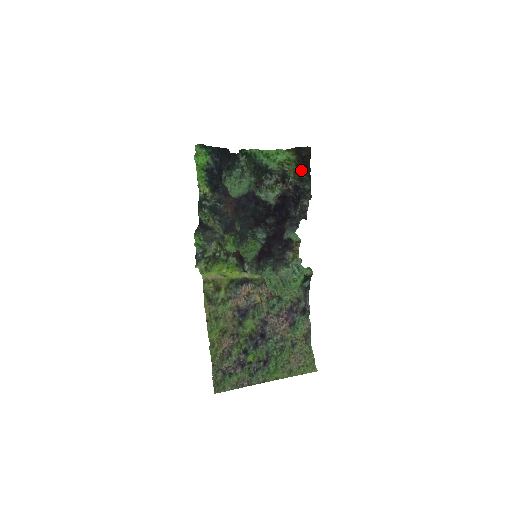
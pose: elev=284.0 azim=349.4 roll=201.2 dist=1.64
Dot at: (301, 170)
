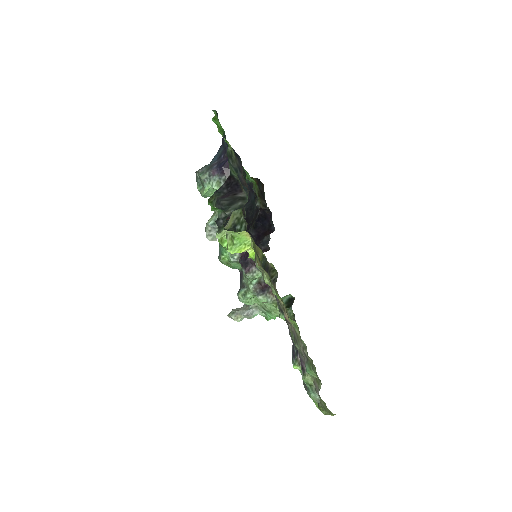
Dot at: (263, 200)
